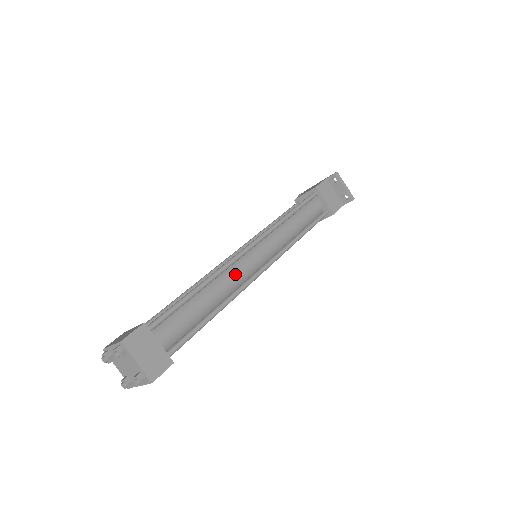
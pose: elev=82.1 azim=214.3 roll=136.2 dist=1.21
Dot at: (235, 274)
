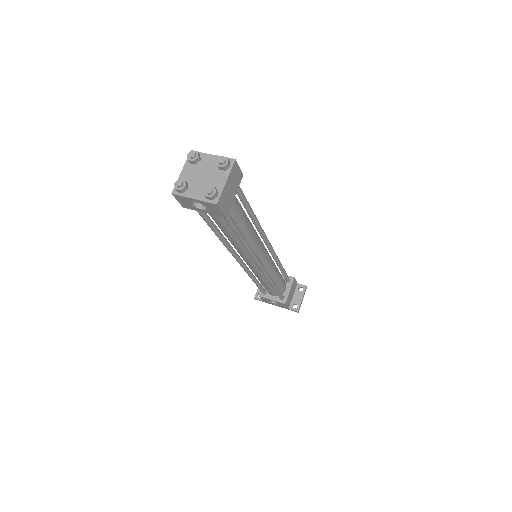
Dot at: (258, 242)
